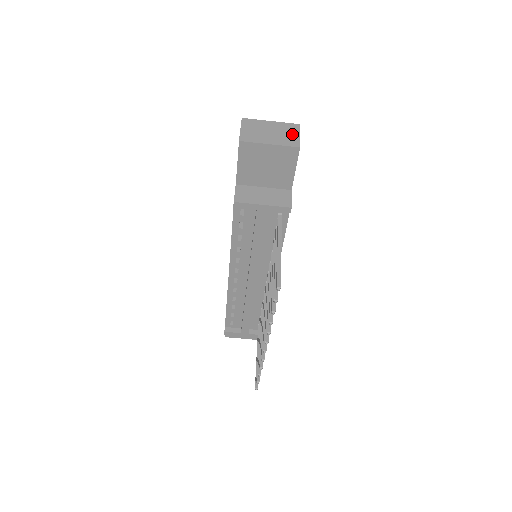
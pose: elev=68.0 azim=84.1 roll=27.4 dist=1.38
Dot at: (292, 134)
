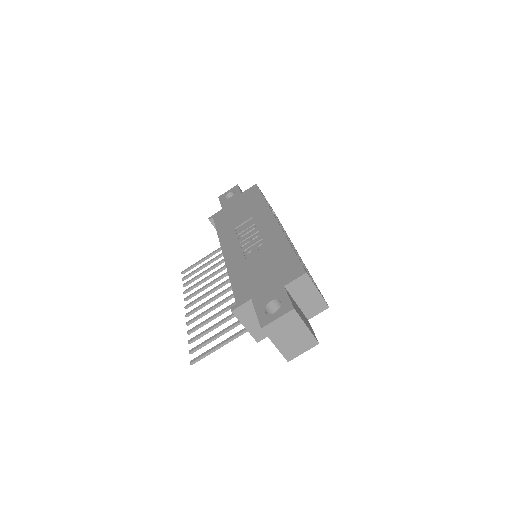
Dot at: (301, 349)
